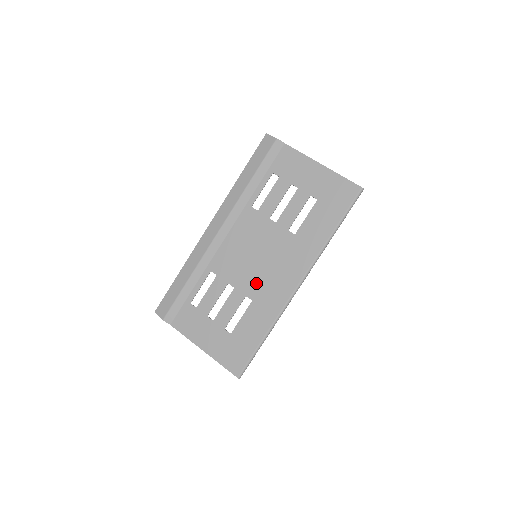
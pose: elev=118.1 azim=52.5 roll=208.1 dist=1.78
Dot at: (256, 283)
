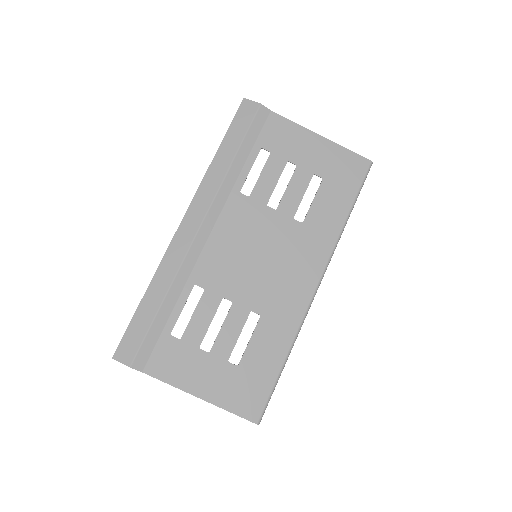
Dot at: (262, 291)
